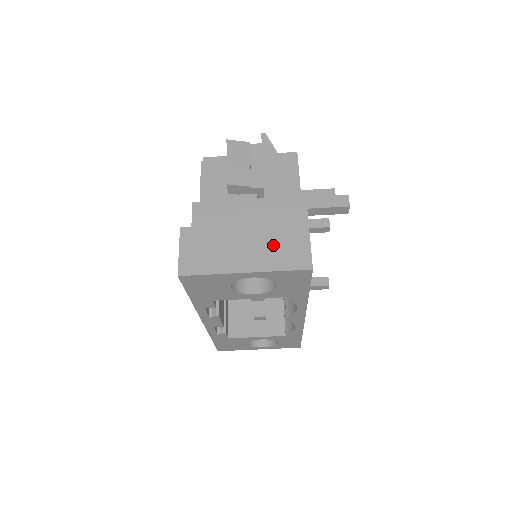
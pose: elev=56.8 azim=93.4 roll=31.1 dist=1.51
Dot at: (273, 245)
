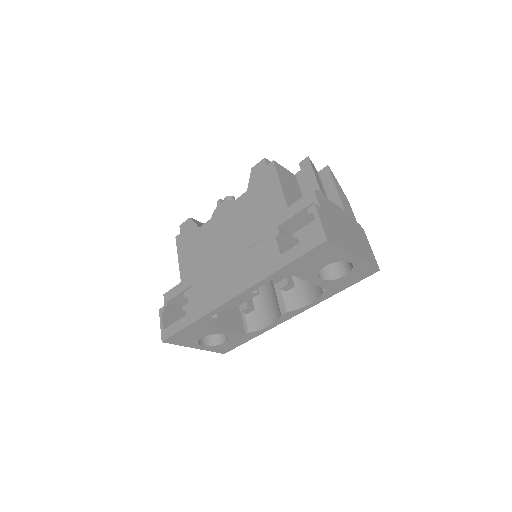
Dot at: (360, 245)
